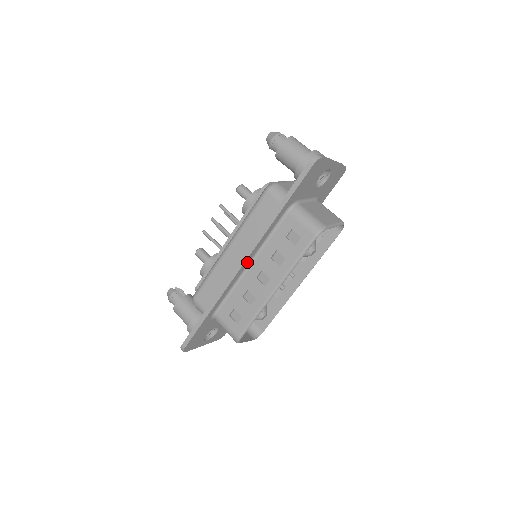
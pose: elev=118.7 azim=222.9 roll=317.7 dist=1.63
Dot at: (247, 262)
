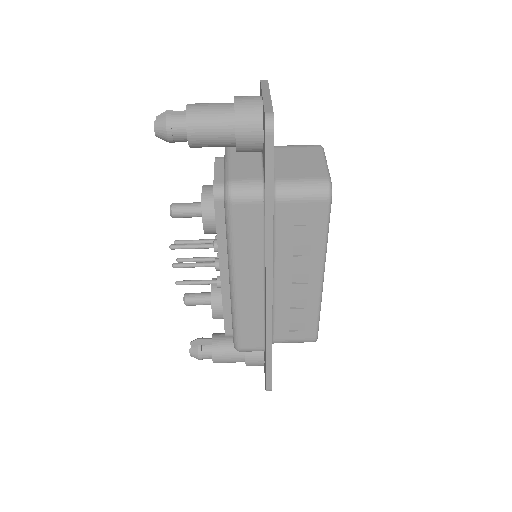
Dot at: occluded
